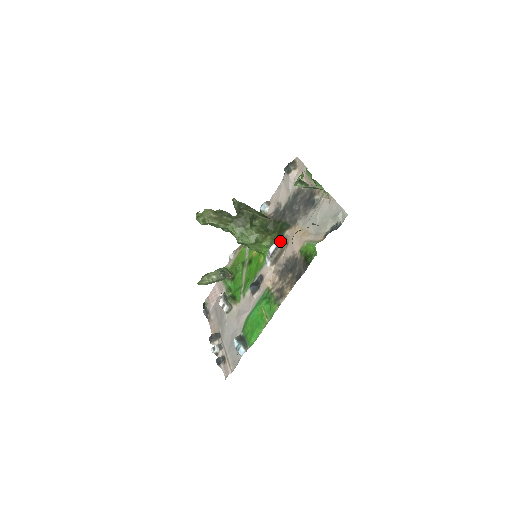
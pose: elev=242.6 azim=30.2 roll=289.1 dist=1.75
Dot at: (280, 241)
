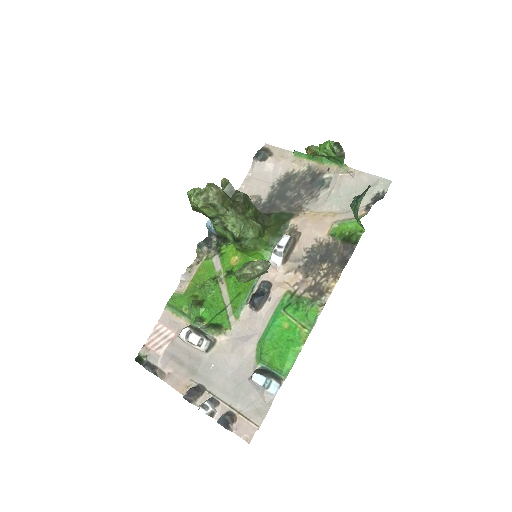
Dot at: occluded
